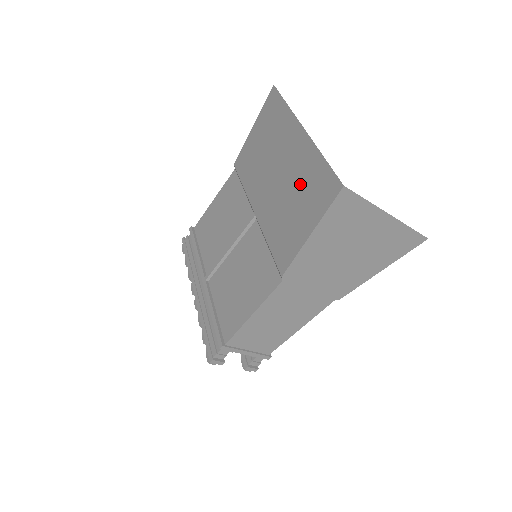
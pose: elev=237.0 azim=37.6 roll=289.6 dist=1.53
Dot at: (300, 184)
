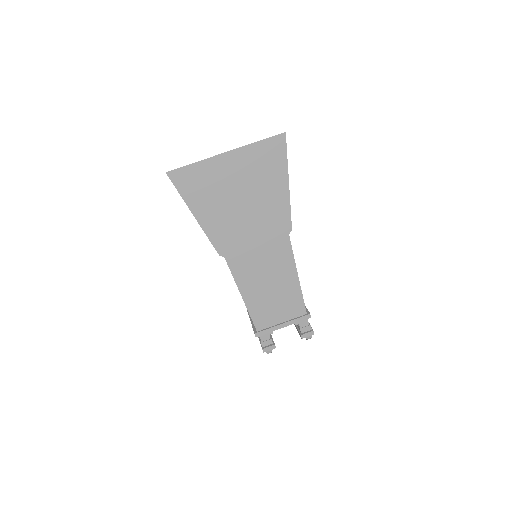
Dot at: occluded
